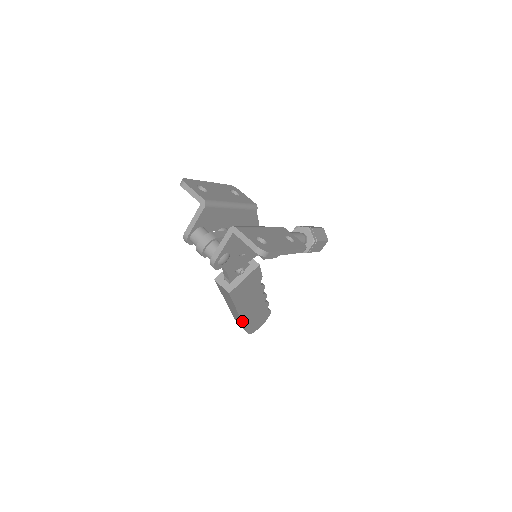
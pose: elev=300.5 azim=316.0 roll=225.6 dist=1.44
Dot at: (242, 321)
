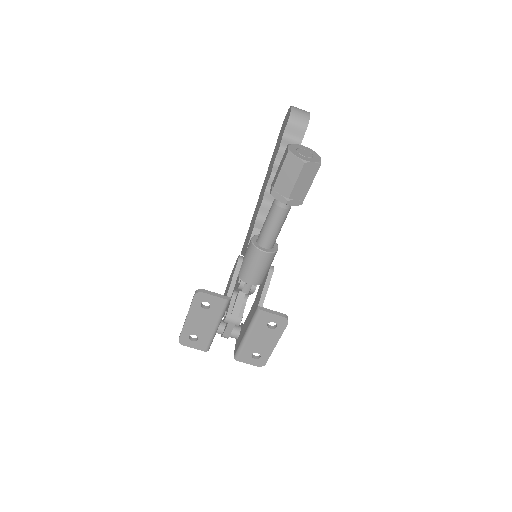
Dot at: occluded
